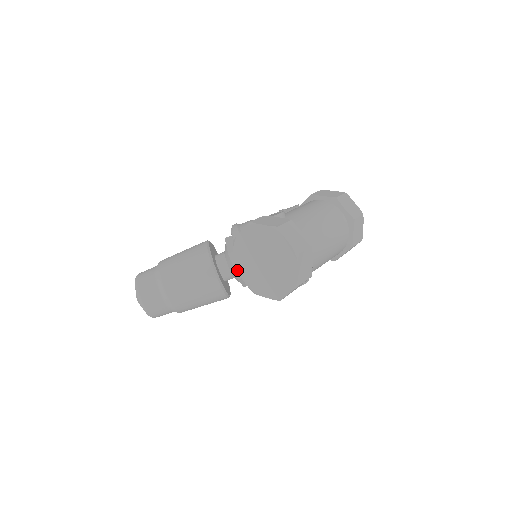
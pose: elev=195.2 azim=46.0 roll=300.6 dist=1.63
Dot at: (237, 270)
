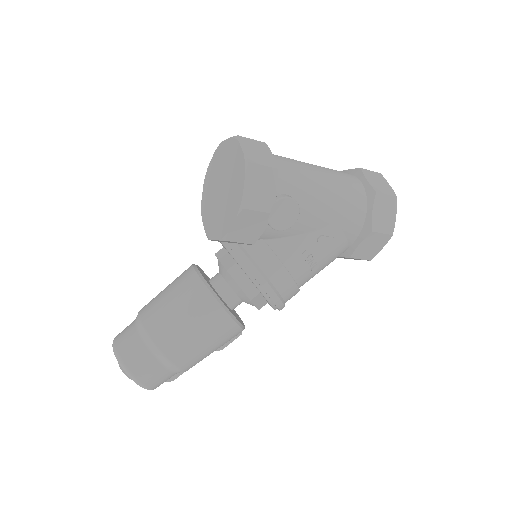
Dot at: (208, 237)
